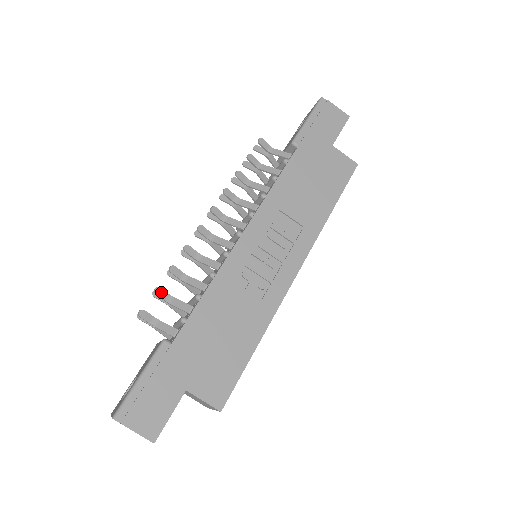
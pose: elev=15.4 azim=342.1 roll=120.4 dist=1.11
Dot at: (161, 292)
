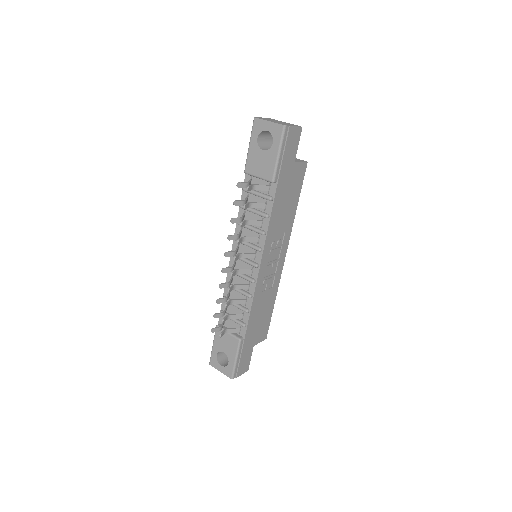
Dot at: (225, 320)
